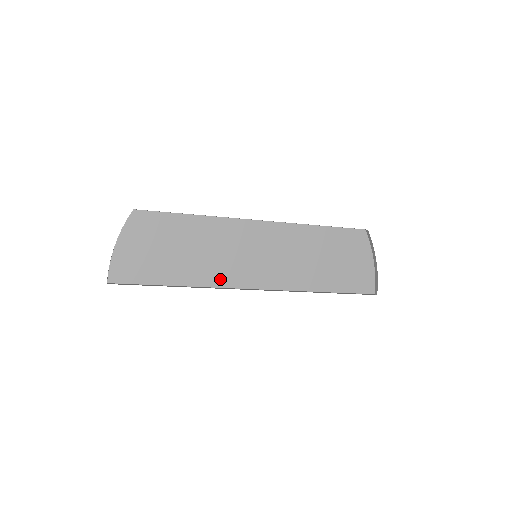
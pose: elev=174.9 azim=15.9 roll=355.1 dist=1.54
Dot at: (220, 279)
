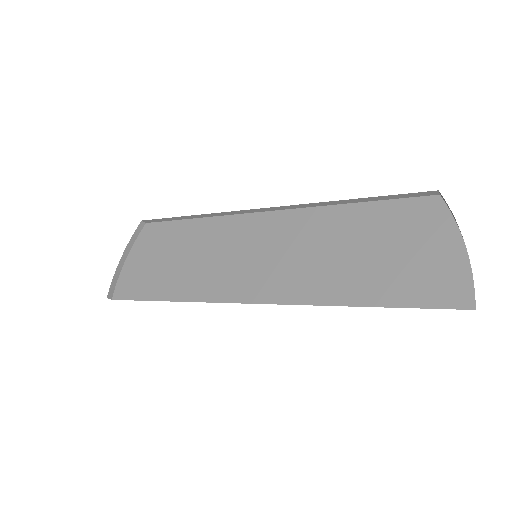
Dot at: (213, 291)
